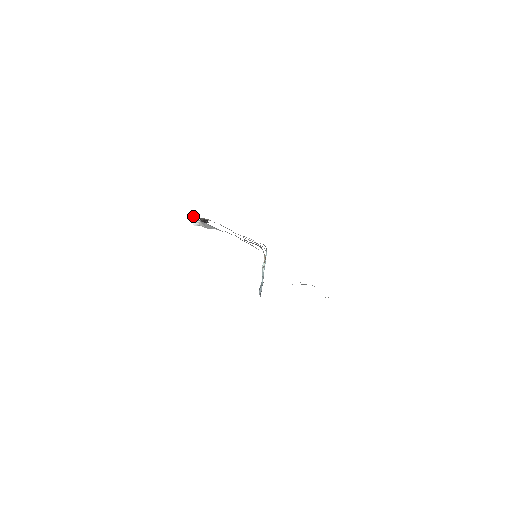
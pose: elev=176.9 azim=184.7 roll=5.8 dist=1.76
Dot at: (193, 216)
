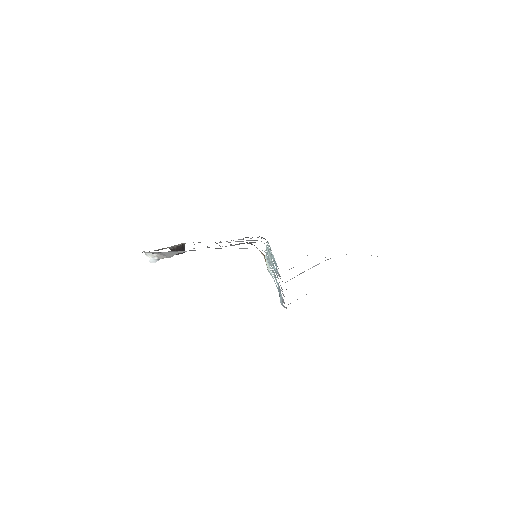
Dot at: (144, 252)
